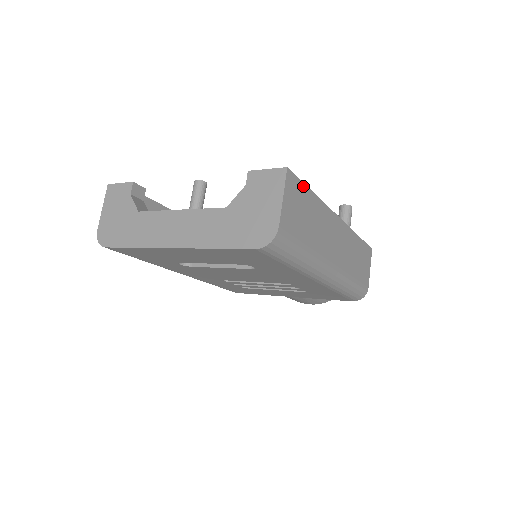
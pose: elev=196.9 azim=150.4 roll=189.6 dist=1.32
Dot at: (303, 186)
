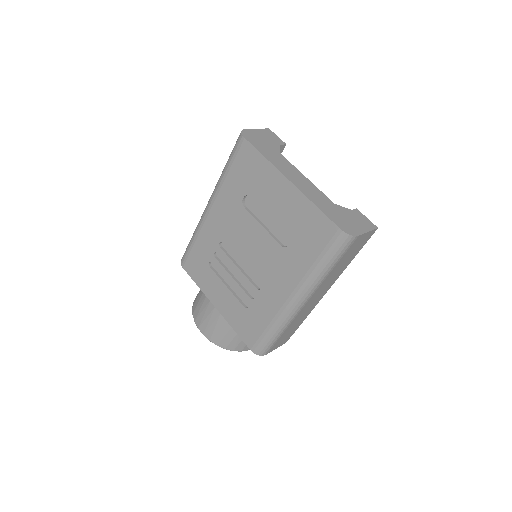
Dot at: (362, 247)
